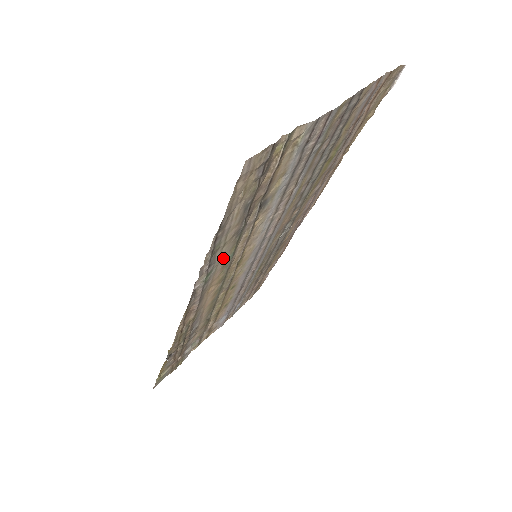
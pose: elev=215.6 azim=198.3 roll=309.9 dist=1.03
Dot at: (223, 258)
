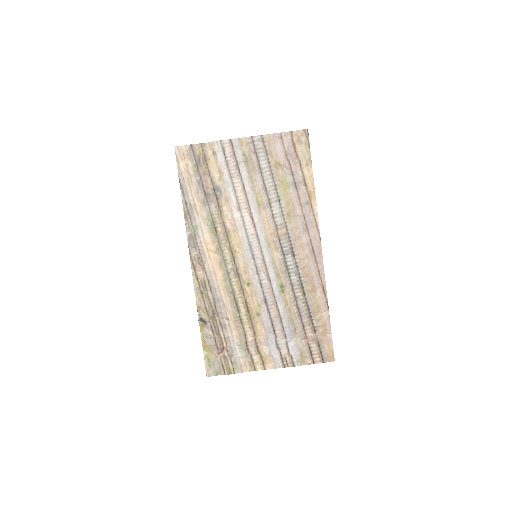
Dot at: (204, 222)
